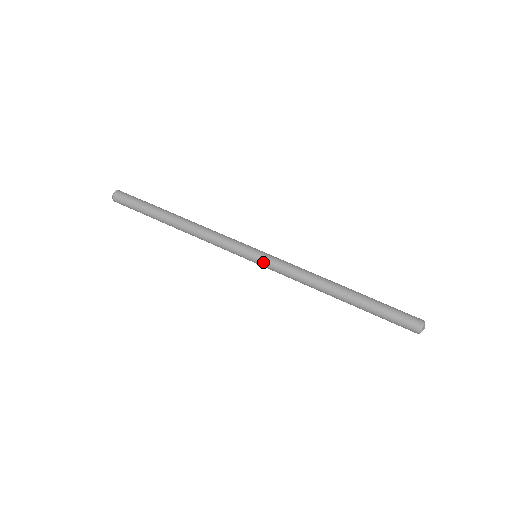
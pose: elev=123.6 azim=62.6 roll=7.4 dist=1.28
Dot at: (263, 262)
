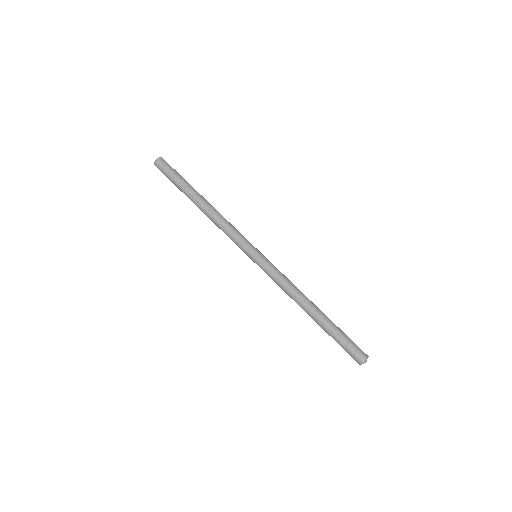
Dot at: (260, 263)
